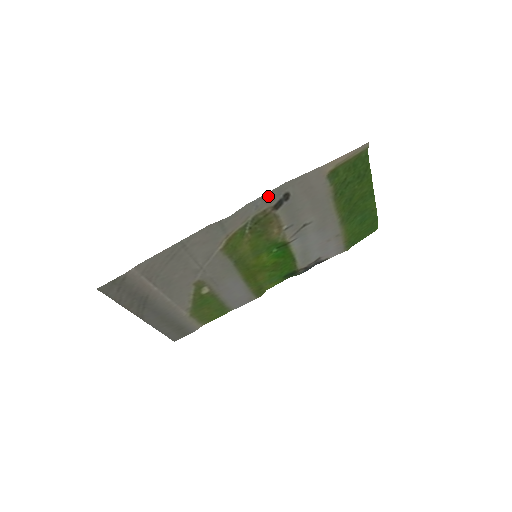
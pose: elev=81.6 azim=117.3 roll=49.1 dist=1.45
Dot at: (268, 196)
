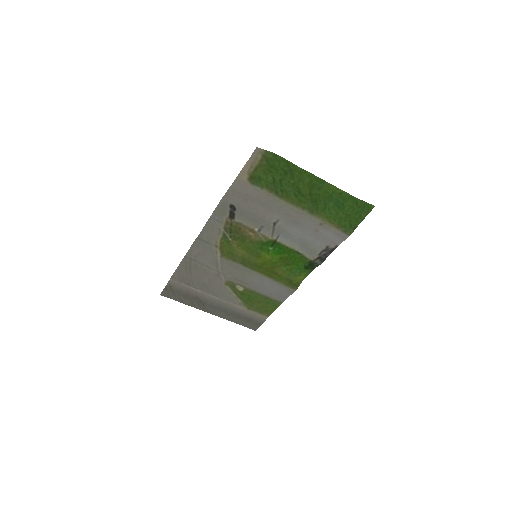
Dot at: (219, 211)
